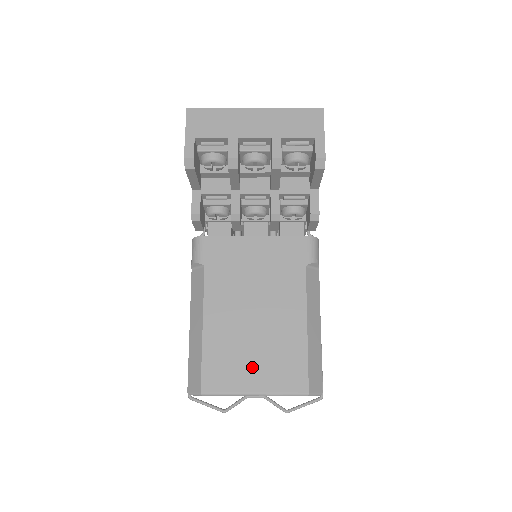
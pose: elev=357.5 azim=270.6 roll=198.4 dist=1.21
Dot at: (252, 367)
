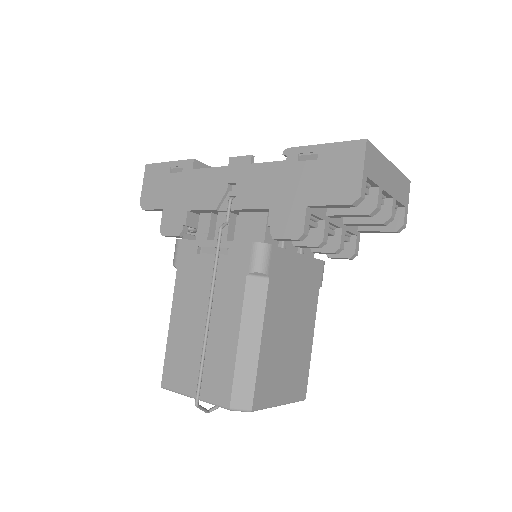
Dot at: (283, 380)
